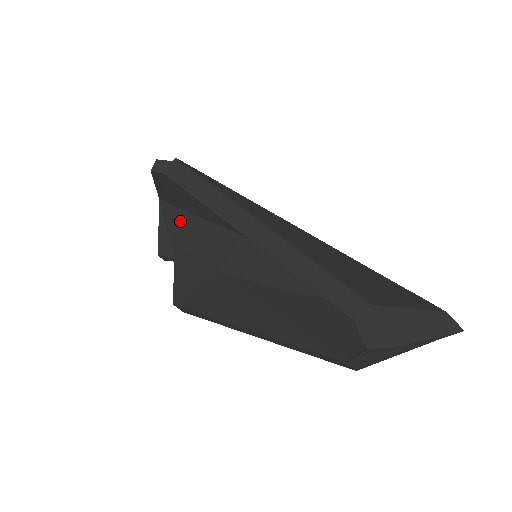
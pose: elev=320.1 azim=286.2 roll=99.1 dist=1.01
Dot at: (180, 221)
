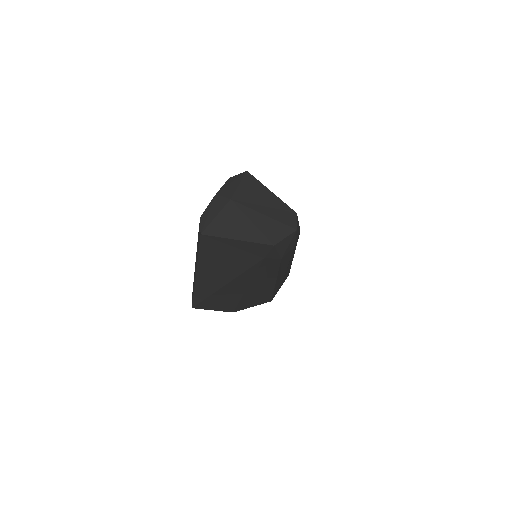
Dot at: occluded
